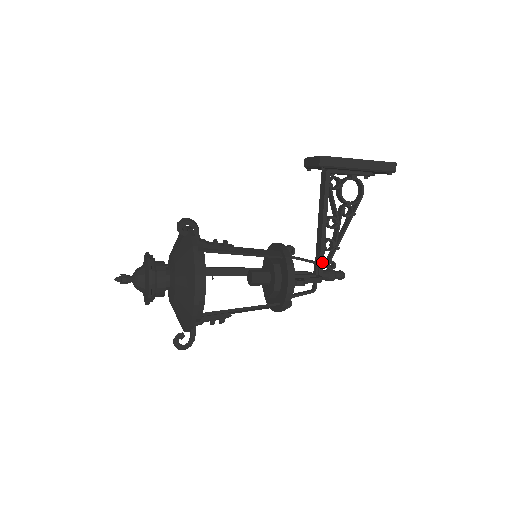
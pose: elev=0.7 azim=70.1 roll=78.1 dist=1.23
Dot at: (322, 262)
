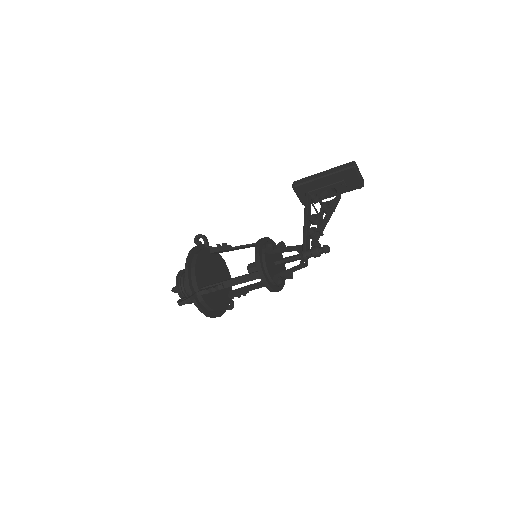
Dot at: (304, 242)
